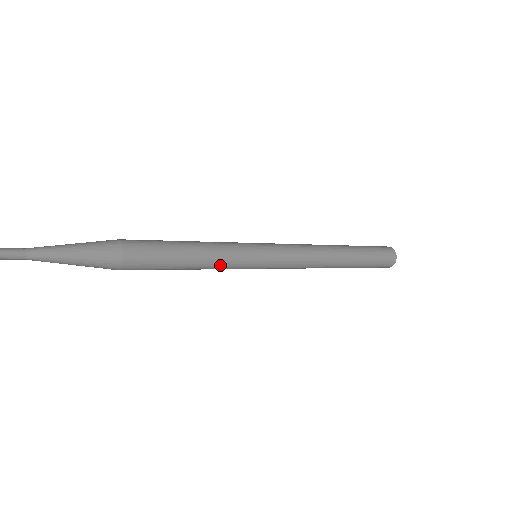
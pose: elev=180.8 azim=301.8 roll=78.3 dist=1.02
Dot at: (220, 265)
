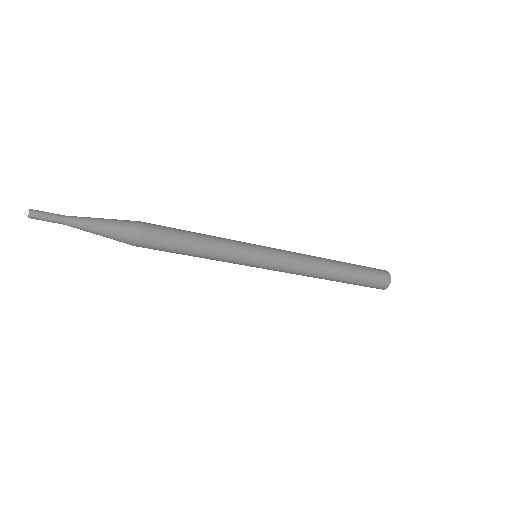
Dot at: (222, 255)
